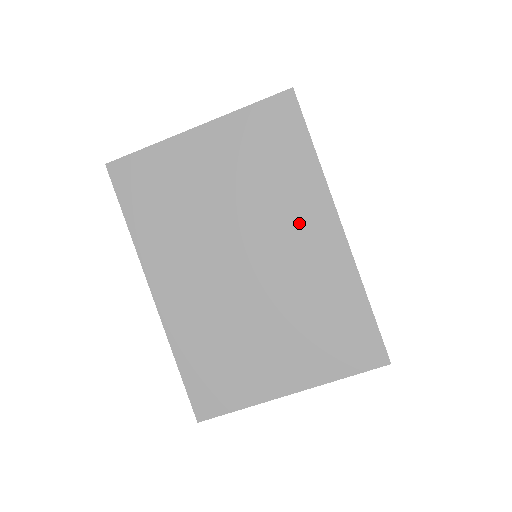
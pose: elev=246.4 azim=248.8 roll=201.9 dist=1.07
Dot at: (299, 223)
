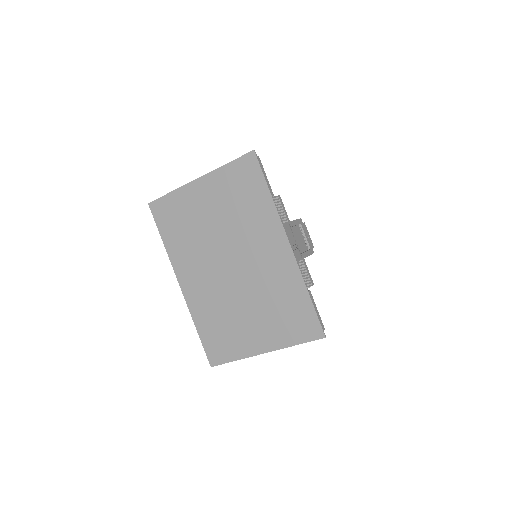
Dot at: (263, 242)
